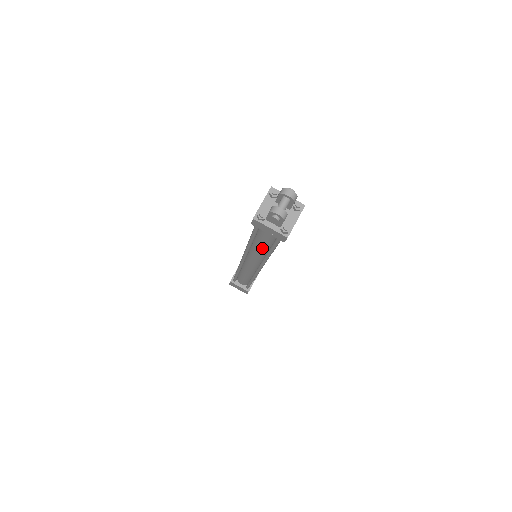
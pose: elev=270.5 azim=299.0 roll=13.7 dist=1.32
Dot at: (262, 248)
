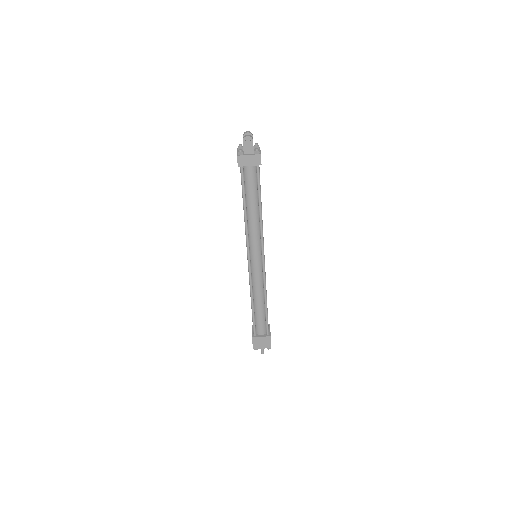
Dot at: (254, 210)
